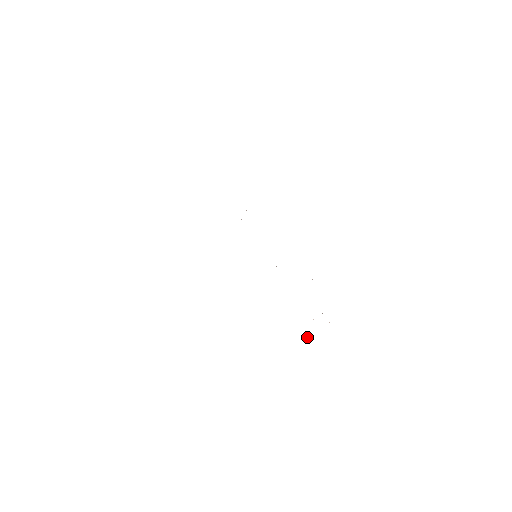
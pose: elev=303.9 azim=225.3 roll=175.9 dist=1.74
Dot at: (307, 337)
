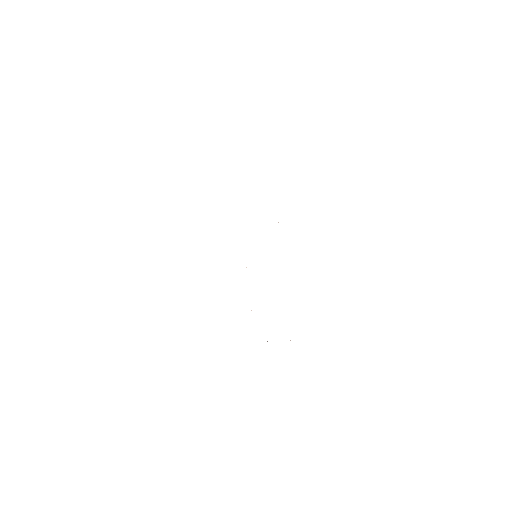
Dot at: occluded
